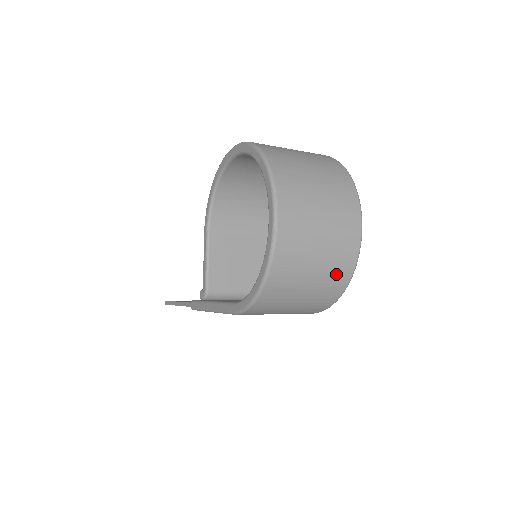
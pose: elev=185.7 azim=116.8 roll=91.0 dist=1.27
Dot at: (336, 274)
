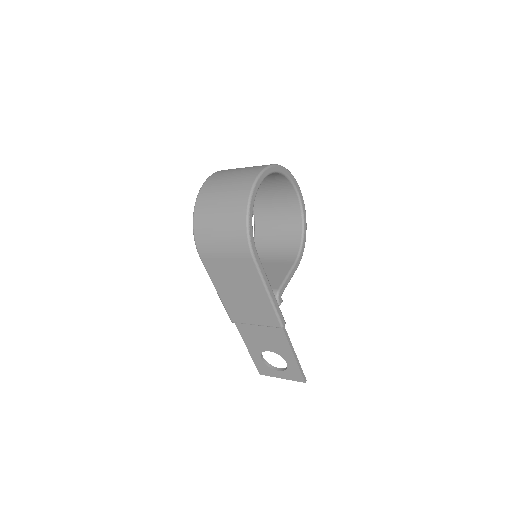
Dot at: (237, 199)
